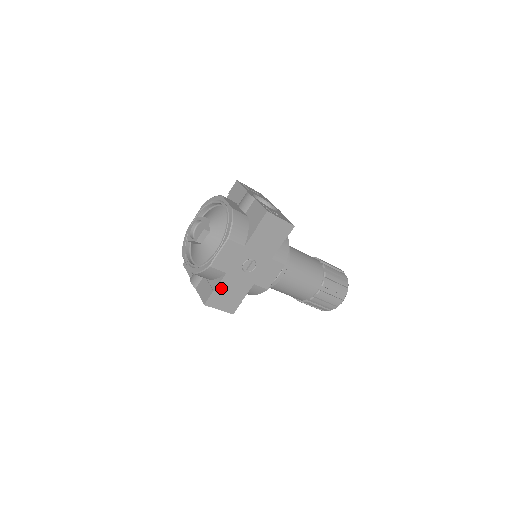
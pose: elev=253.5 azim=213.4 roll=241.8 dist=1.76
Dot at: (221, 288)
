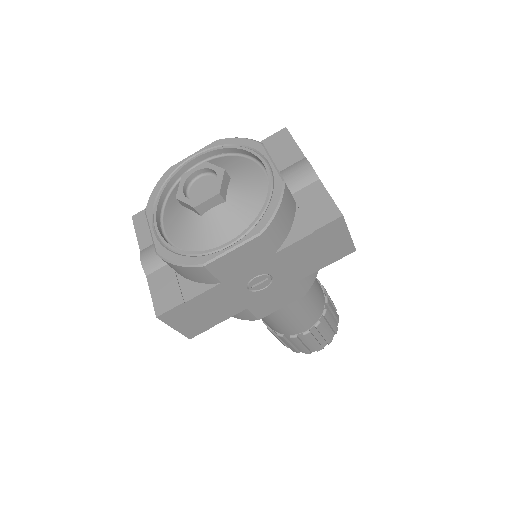
Dot at: (198, 301)
